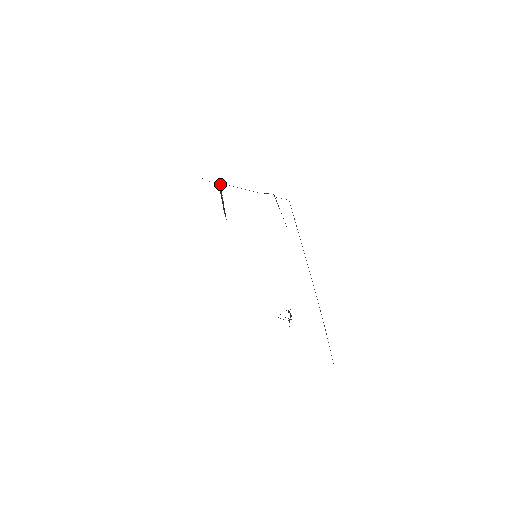
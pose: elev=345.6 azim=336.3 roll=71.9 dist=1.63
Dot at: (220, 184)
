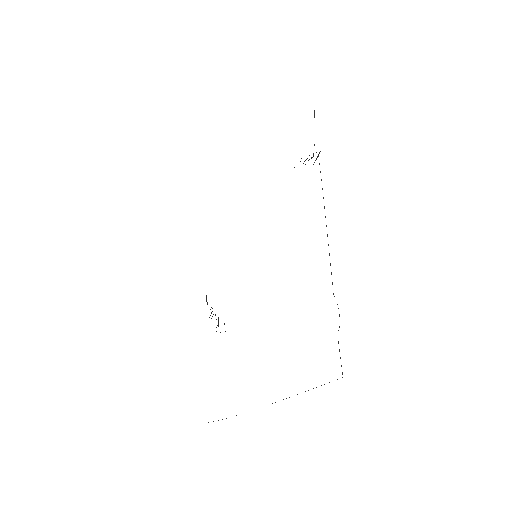
Dot at: occluded
